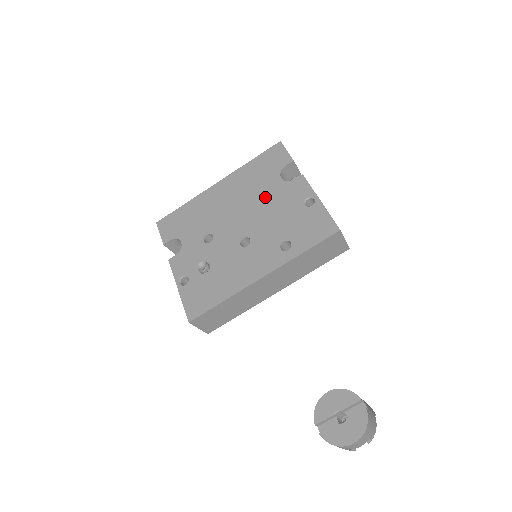
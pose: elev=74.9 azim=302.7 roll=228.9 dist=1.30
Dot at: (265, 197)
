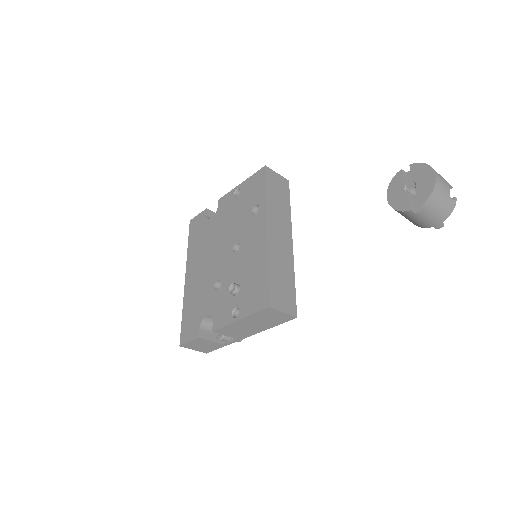
Dot at: (216, 231)
